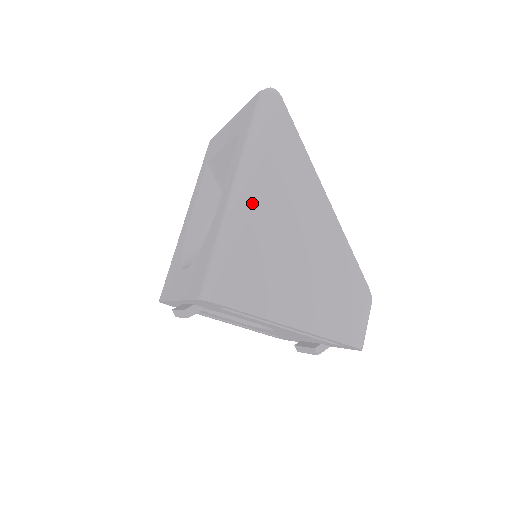
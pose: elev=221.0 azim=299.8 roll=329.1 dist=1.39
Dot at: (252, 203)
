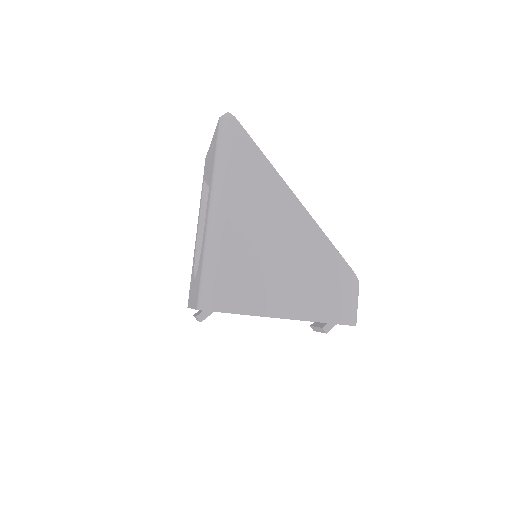
Dot at: (226, 220)
